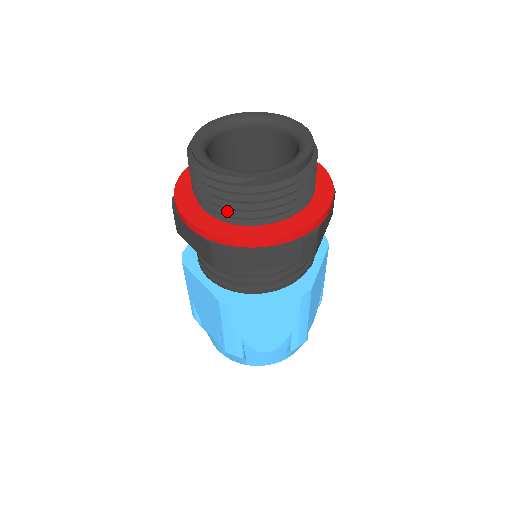
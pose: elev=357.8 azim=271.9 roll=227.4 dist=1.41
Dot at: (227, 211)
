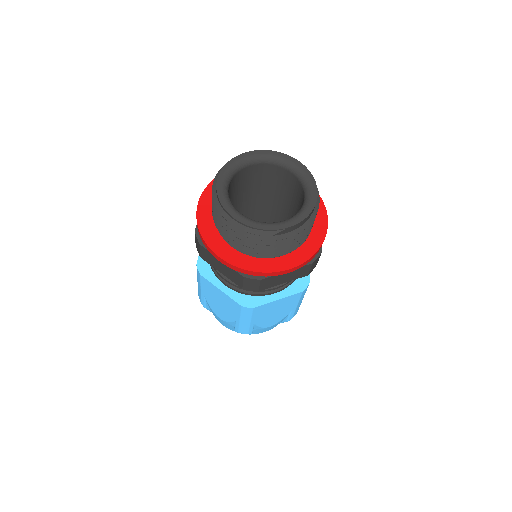
Dot at: (255, 250)
